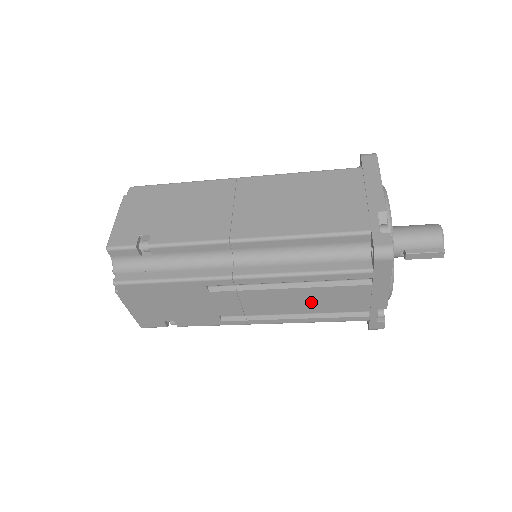
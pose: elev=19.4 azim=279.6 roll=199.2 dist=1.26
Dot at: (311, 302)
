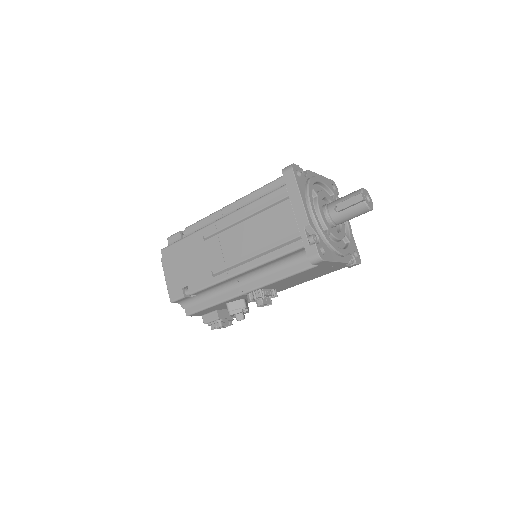
Dot at: (260, 233)
